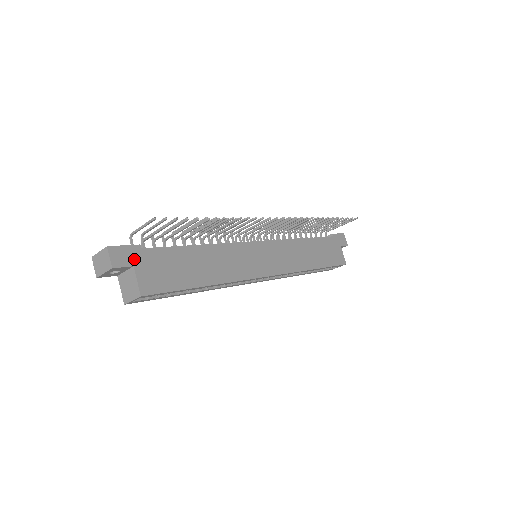
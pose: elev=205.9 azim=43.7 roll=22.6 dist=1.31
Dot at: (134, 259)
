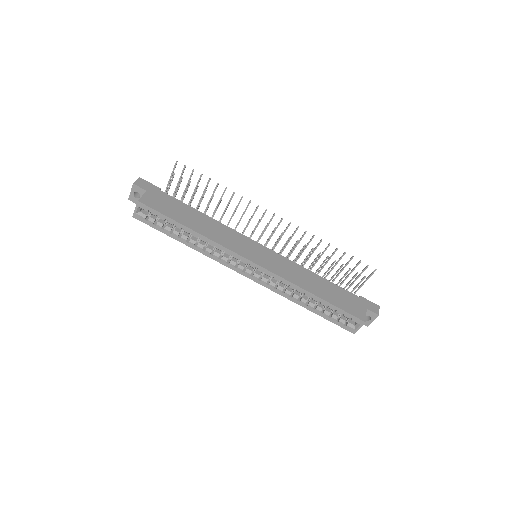
Dot at: (150, 189)
